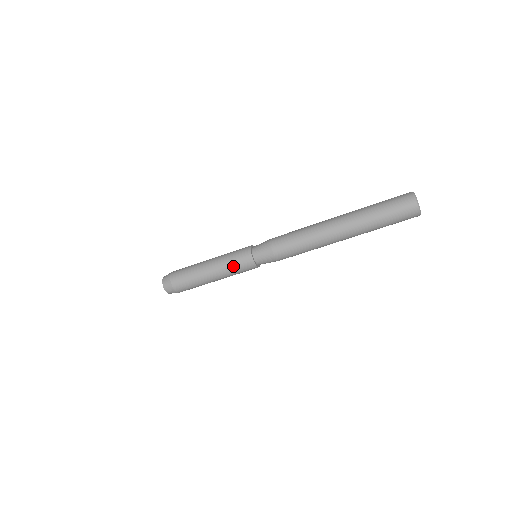
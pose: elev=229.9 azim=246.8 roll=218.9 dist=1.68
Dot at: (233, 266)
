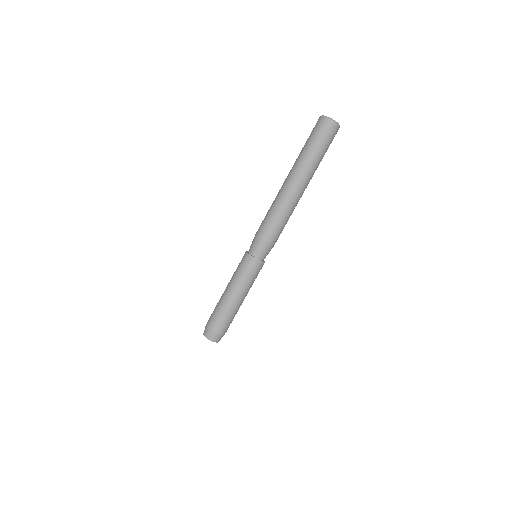
Dot at: (239, 272)
